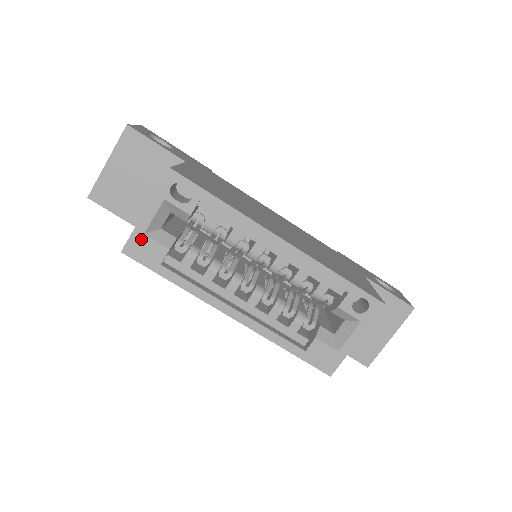
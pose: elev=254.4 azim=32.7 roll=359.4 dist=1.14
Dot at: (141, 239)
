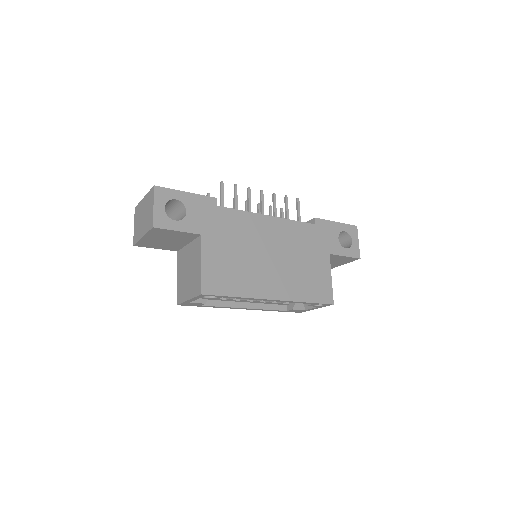
Dot at: (188, 303)
